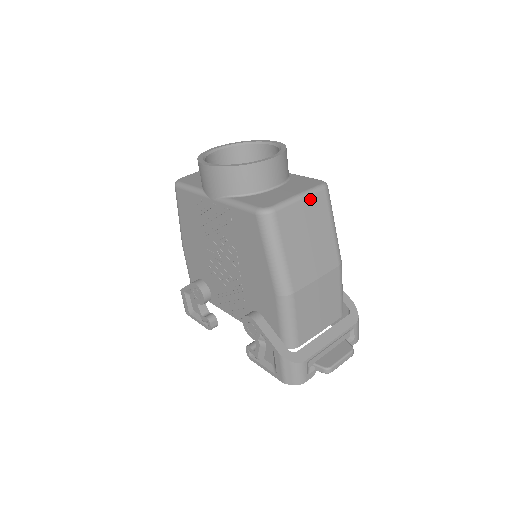
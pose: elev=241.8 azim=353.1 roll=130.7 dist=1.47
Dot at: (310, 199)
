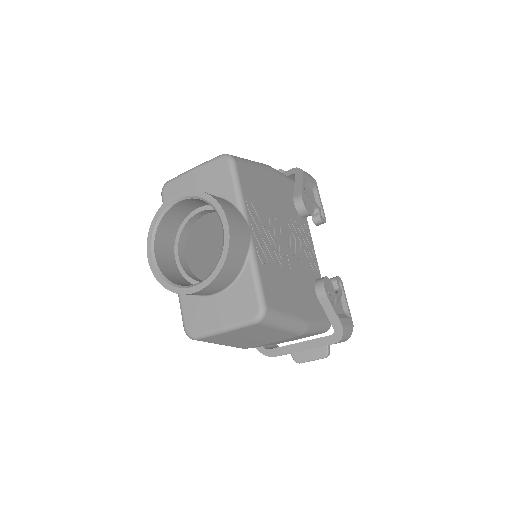
Dot at: (237, 330)
